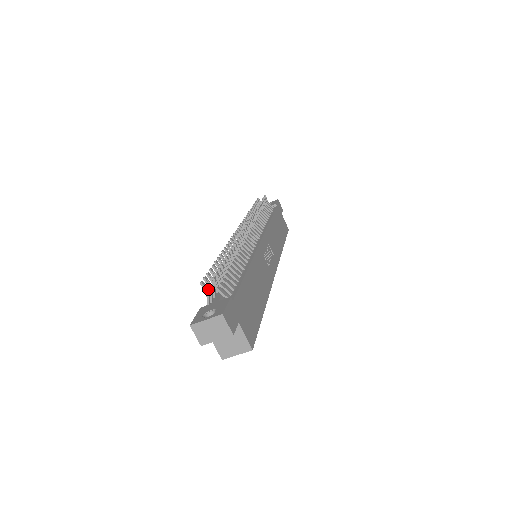
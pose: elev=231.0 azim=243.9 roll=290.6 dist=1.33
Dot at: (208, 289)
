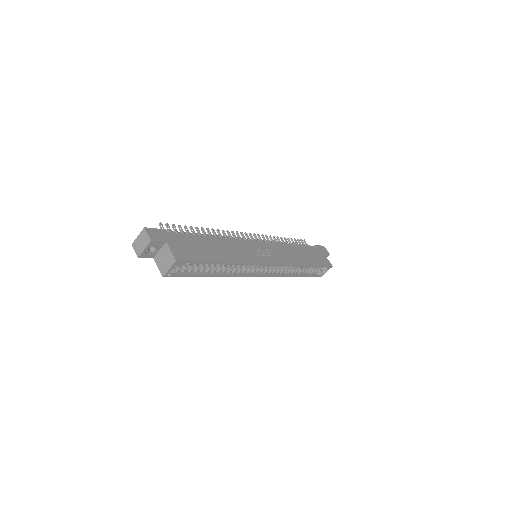
Dot at: occluded
